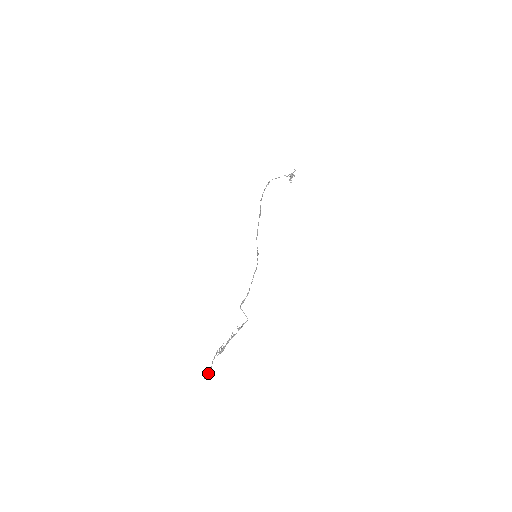
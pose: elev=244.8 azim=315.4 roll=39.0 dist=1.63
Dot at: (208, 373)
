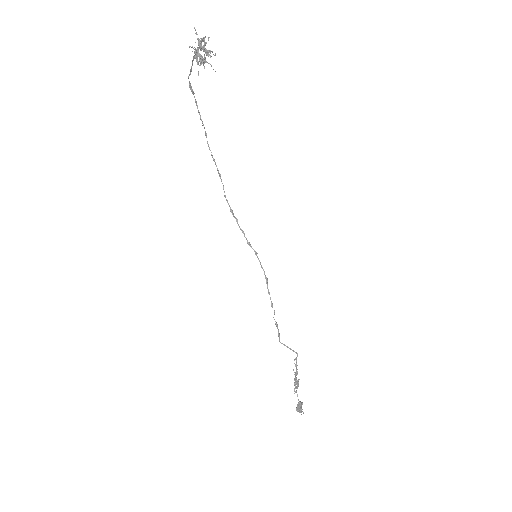
Dot at: (299, 410)
